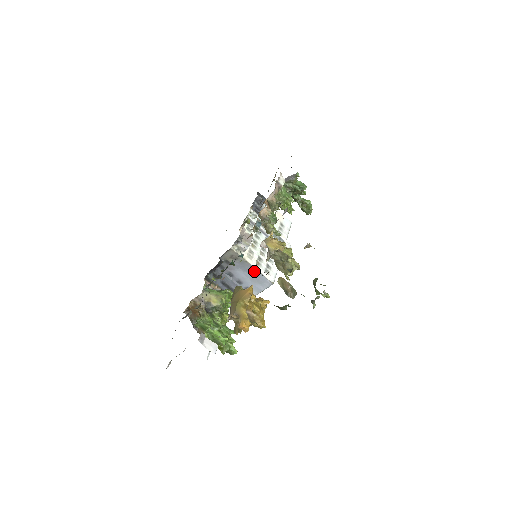
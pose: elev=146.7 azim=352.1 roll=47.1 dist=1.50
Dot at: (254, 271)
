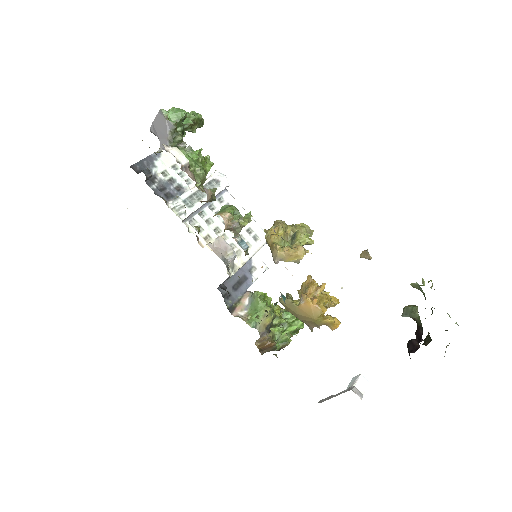
Dot at: (252, 256)
